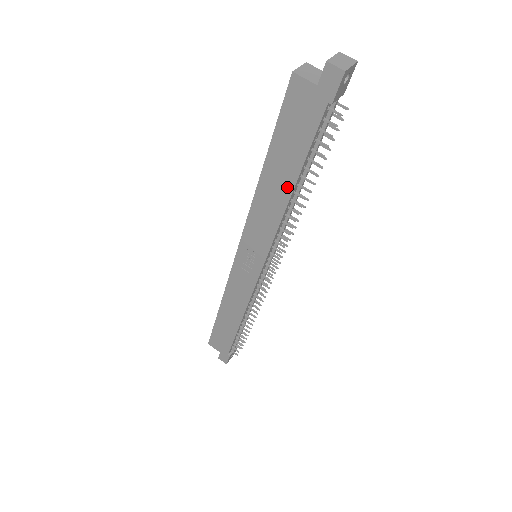
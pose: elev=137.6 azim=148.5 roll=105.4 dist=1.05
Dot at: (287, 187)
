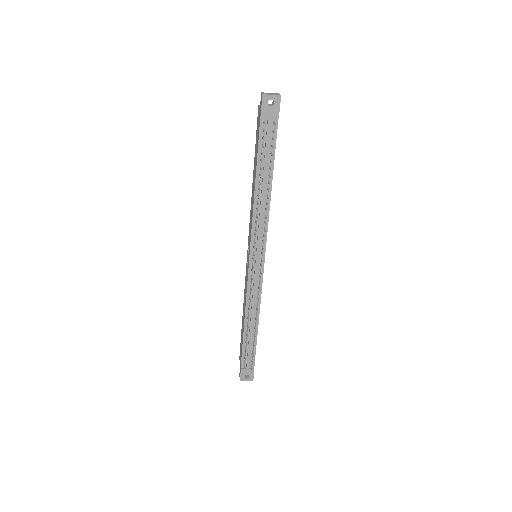
Dot at: (255, 182)
